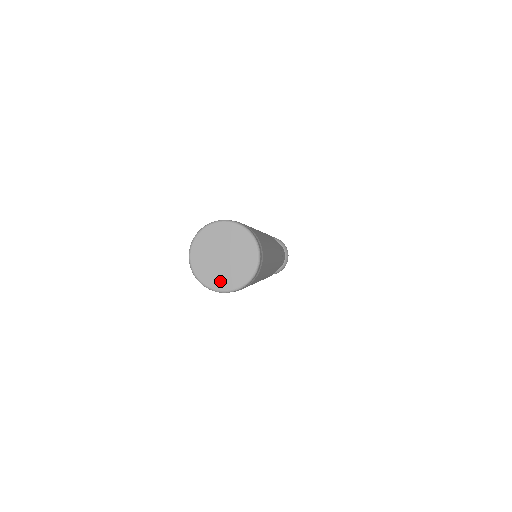
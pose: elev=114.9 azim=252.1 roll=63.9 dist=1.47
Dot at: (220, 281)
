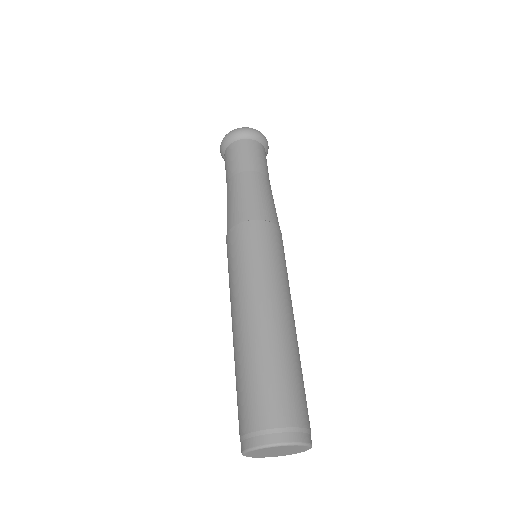
Dot at: (283, 455)
